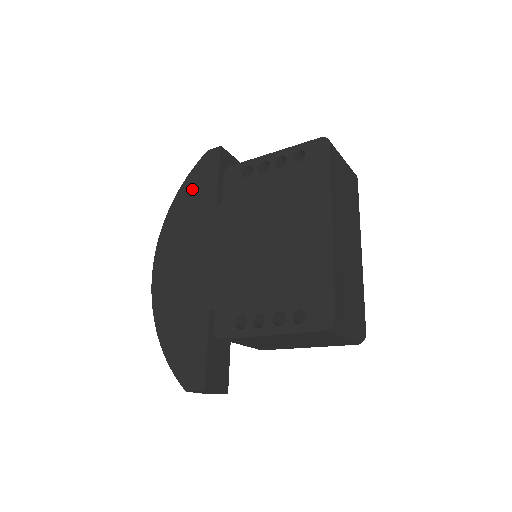
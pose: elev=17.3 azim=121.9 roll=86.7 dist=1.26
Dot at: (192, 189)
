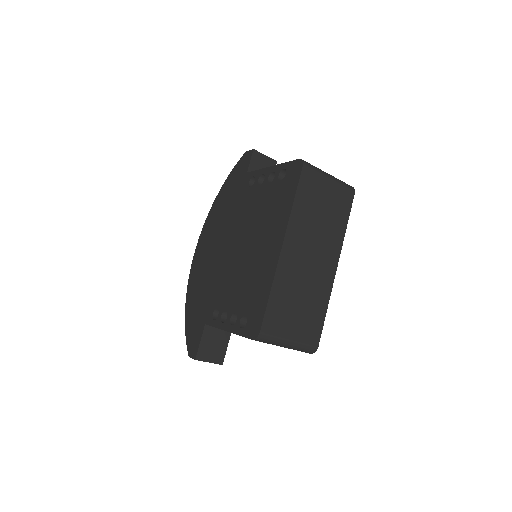
Dot at: (229, 186)
